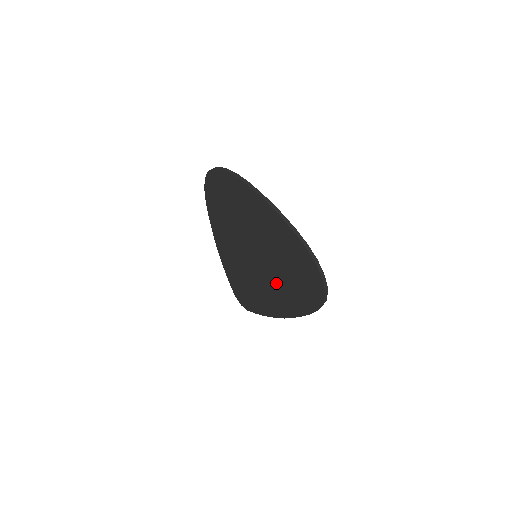
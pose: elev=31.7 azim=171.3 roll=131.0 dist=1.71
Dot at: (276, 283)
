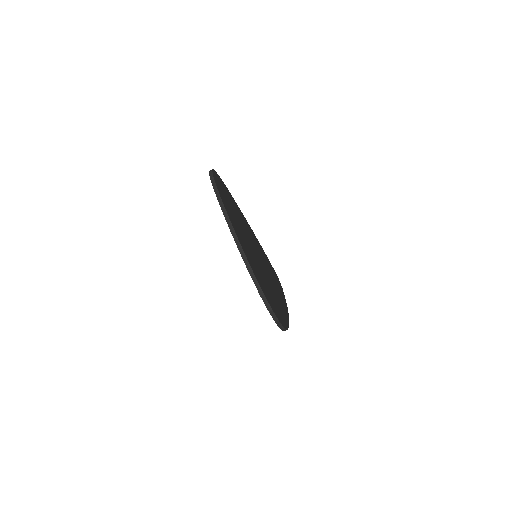
Dot at: occluded
